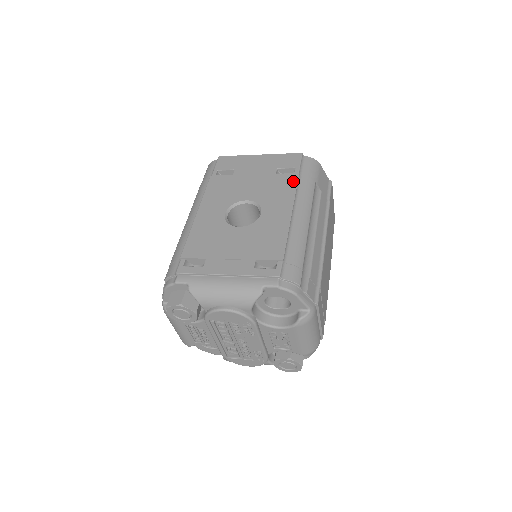
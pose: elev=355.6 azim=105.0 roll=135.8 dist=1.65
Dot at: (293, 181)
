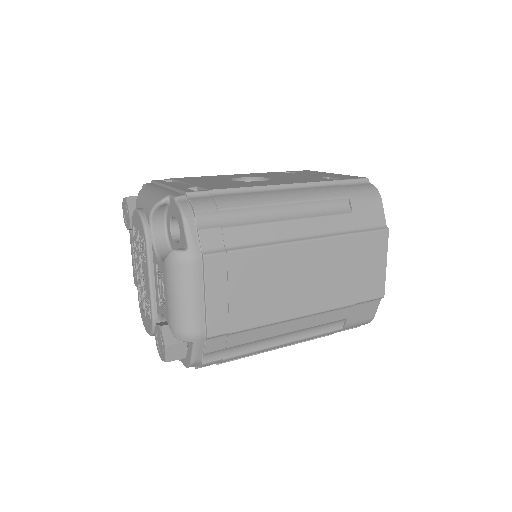
Dot at: (322, 180)
